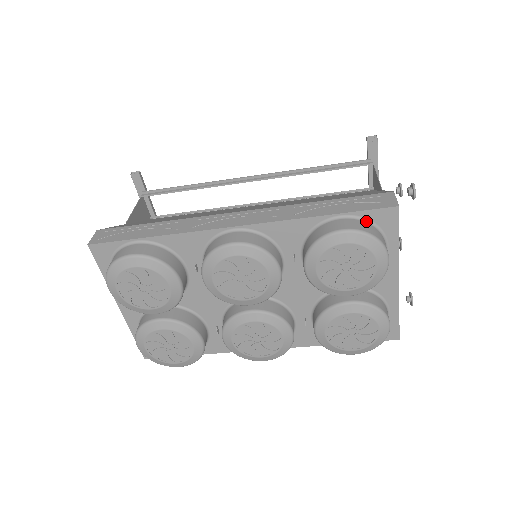
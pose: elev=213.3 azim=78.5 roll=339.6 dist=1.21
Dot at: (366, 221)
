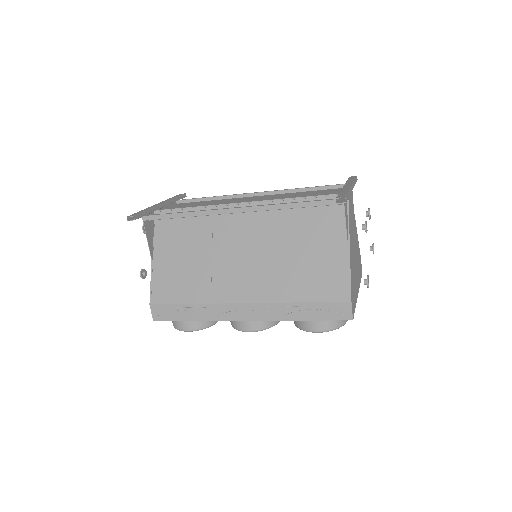
Dot at: occluded
